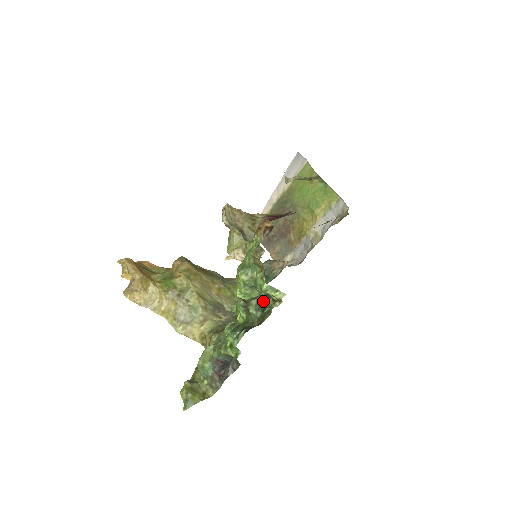
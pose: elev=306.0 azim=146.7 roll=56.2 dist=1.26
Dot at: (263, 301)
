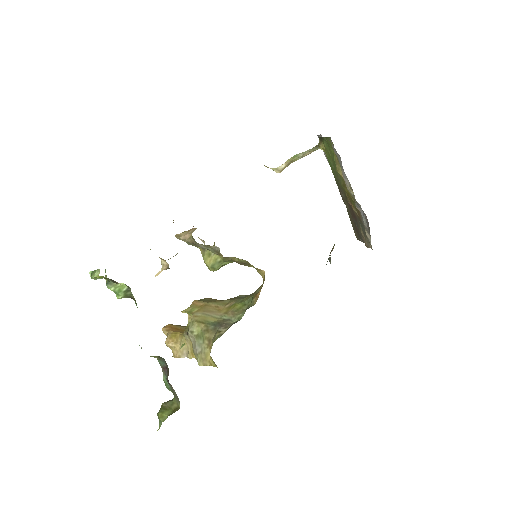
Dot at: (129, 289)
